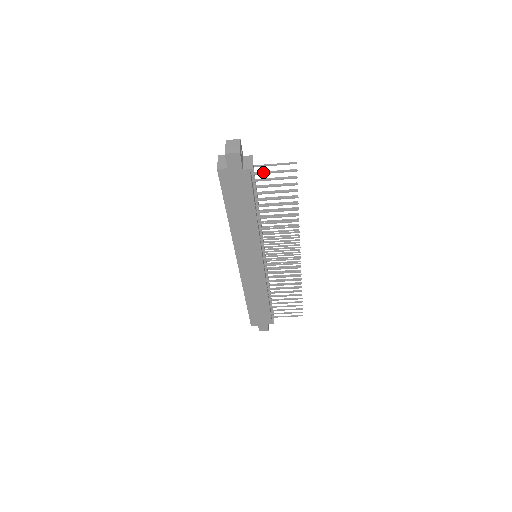
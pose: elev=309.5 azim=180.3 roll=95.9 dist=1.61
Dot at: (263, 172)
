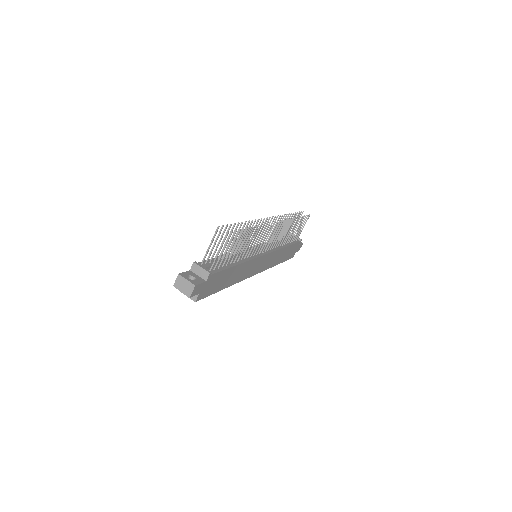
Dot at: (214, 261)
